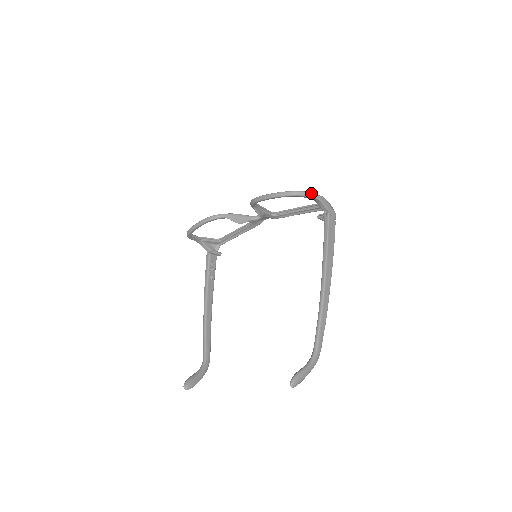
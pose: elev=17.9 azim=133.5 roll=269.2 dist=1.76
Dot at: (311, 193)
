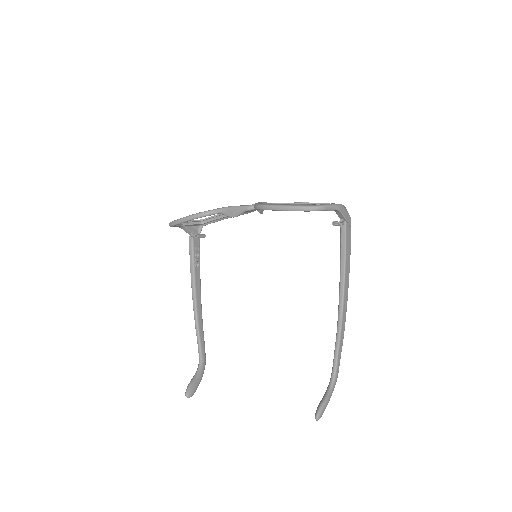
Dot at: (331, 205)
